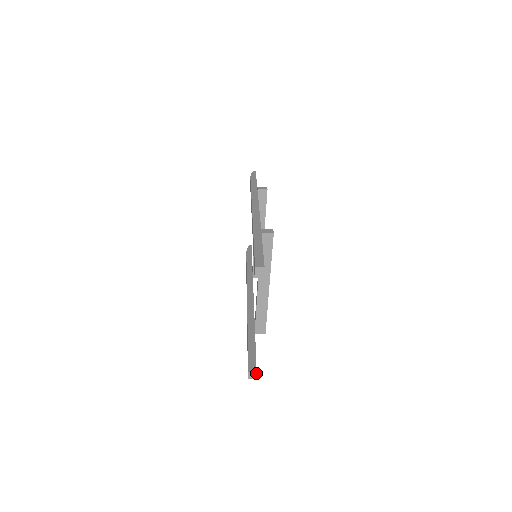
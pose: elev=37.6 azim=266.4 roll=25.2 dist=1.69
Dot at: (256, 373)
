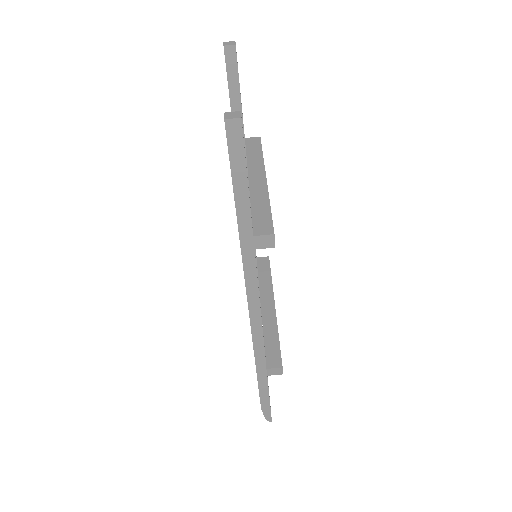
Dot at: (240, 112)
